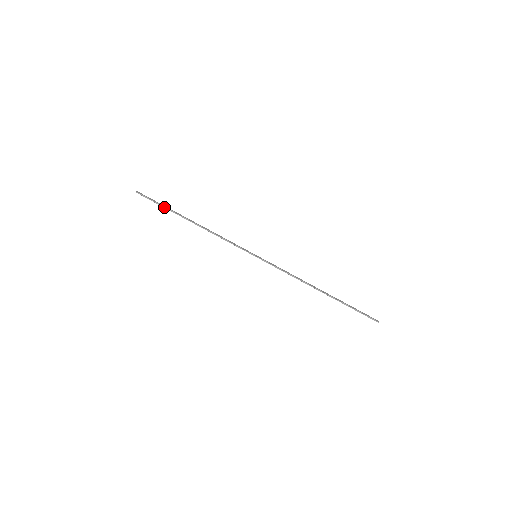
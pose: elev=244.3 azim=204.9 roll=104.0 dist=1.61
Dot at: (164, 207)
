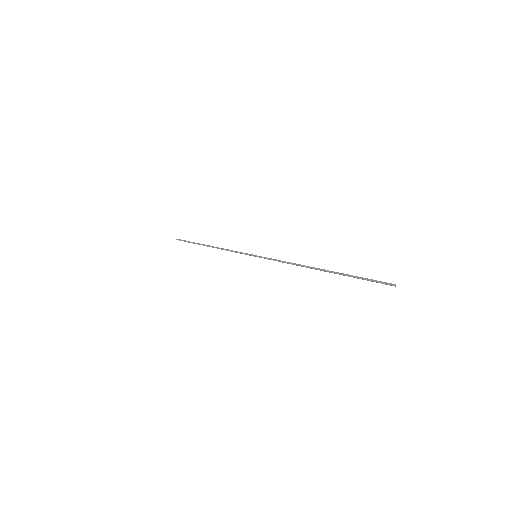
Dot at: (192, 242)
